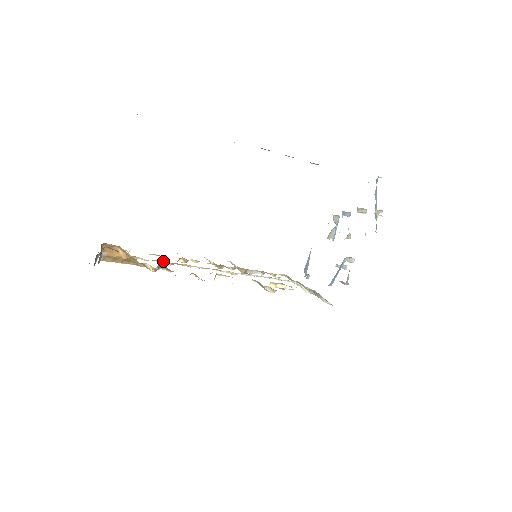
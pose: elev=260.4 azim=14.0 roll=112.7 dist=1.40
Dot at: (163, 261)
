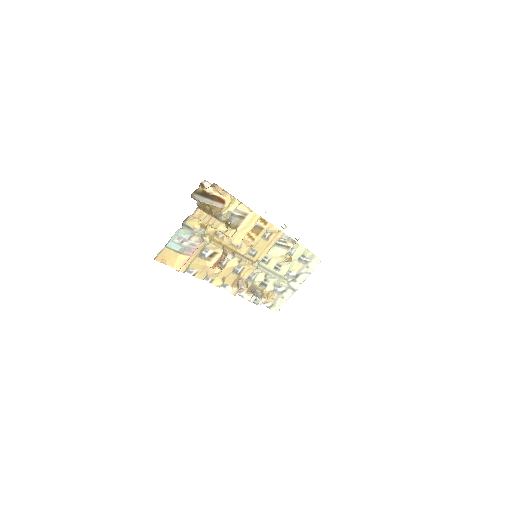
Dot at: (220, 238)
